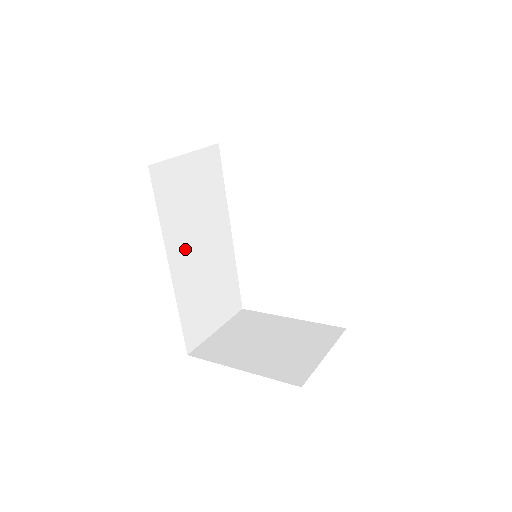
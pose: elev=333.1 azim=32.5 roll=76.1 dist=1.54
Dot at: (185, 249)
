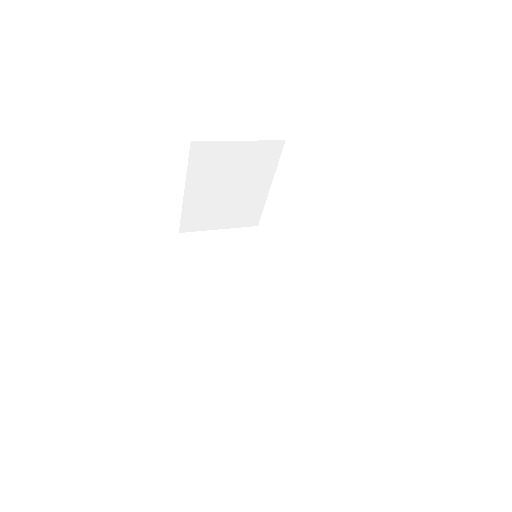
Dot at: (219, 291)
